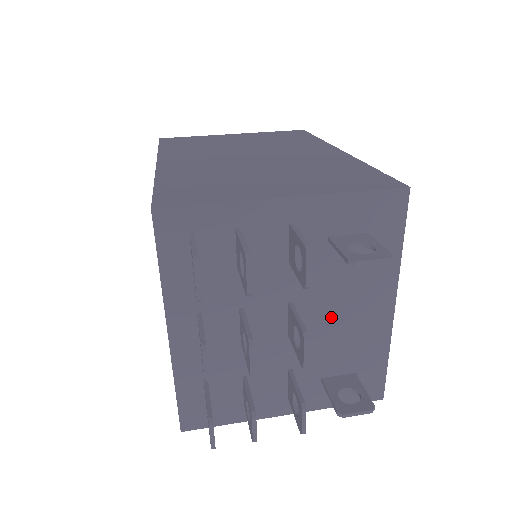
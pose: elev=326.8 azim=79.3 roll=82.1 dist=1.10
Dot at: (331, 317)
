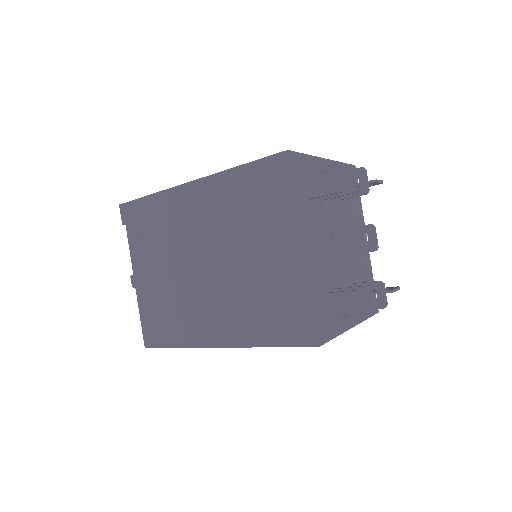
Dot at: occluded
